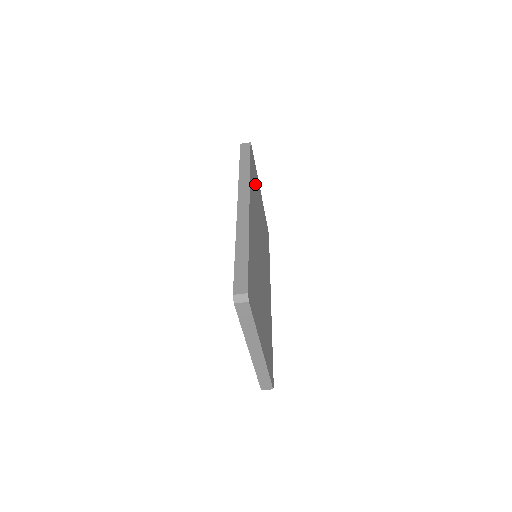
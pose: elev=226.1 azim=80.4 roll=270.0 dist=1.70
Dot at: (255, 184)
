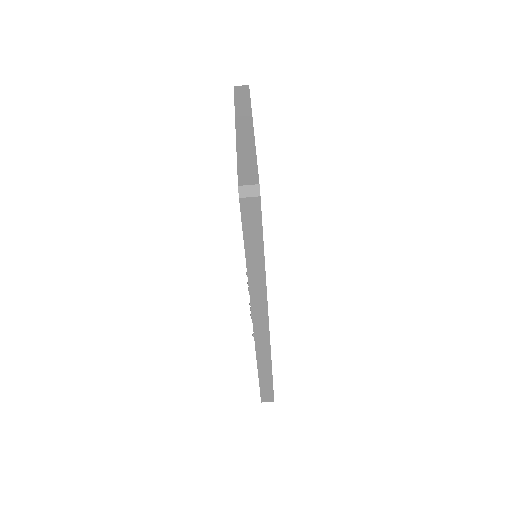
Dot at: occluded
